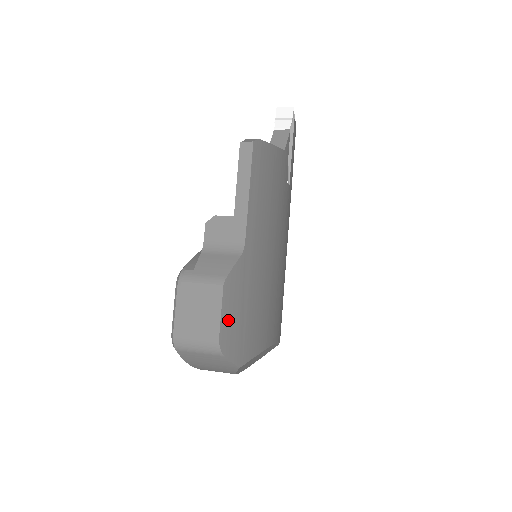
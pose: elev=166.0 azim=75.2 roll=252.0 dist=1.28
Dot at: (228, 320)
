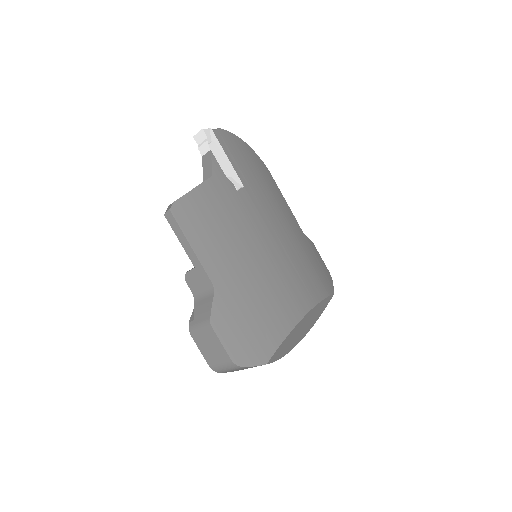
Dot at: (232, 343)
